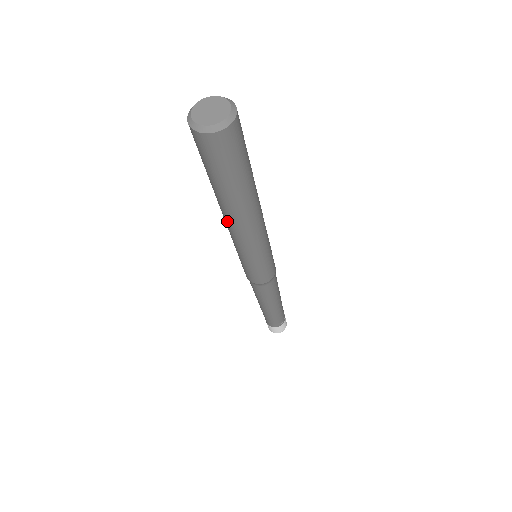
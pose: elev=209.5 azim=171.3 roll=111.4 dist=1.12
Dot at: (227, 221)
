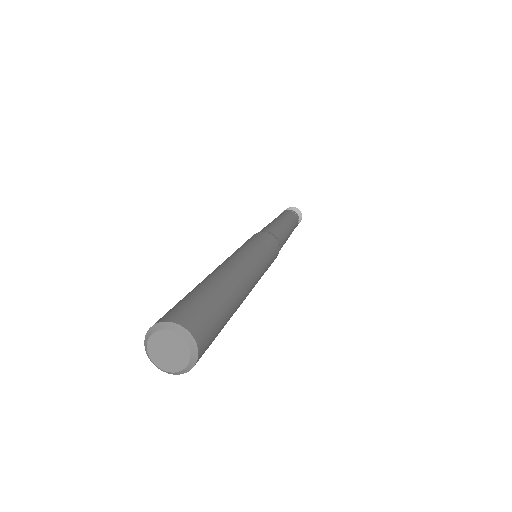
Dot at: occluded
